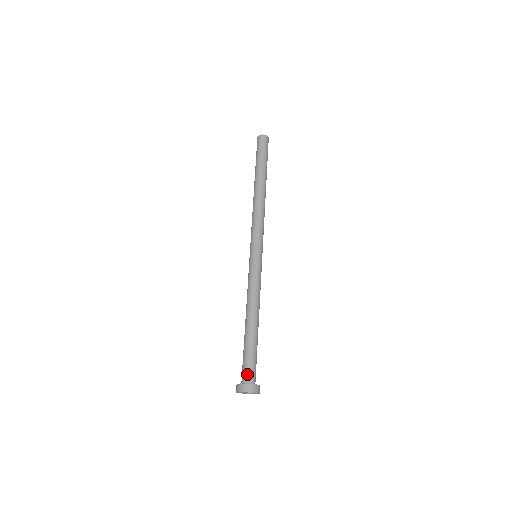
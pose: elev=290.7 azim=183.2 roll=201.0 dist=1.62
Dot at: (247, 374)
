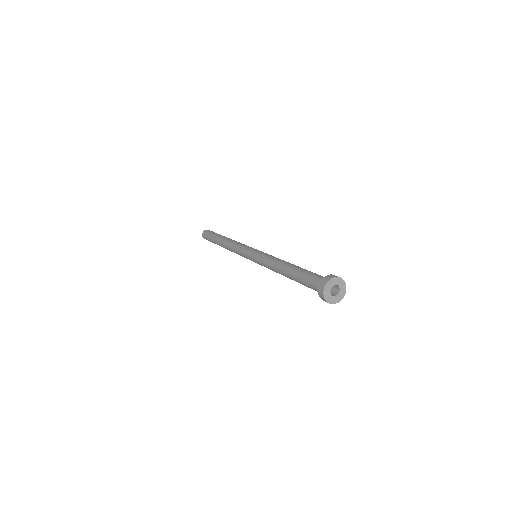
Dot at: occluded
